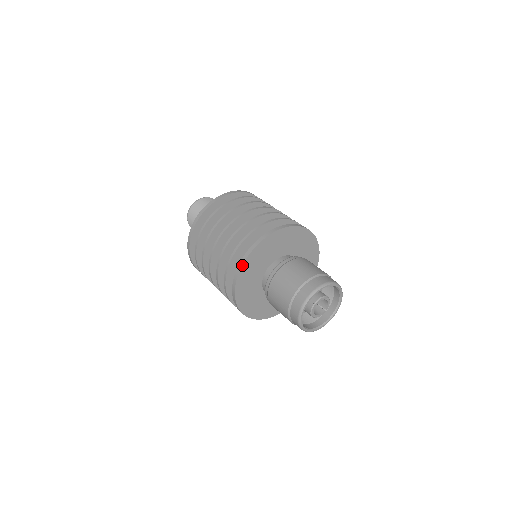
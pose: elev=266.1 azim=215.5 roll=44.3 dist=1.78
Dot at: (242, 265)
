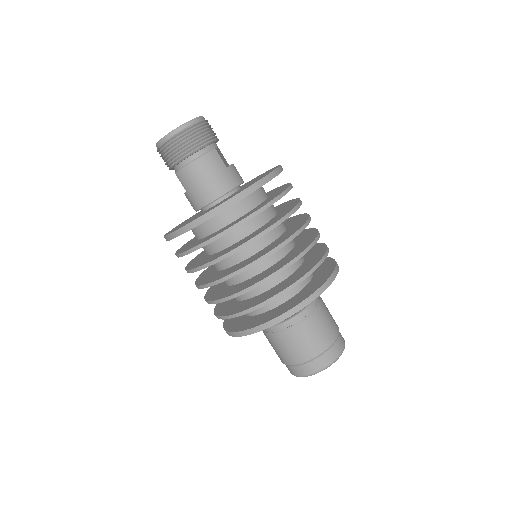
Dot at: occluded
